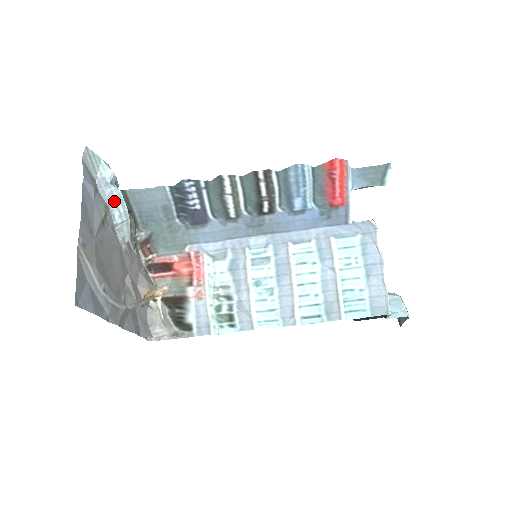
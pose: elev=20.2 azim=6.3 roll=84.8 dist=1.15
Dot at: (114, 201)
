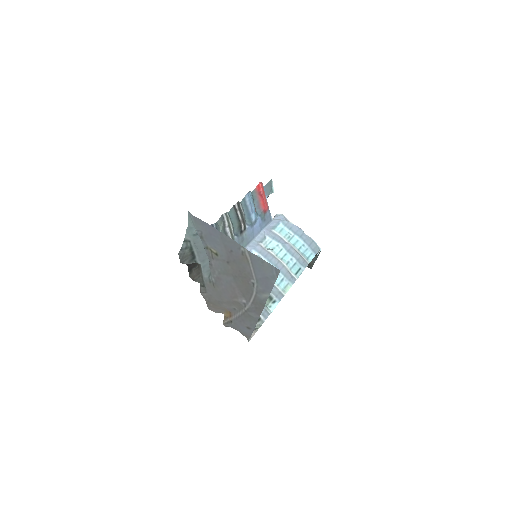
Dot at: occluded
